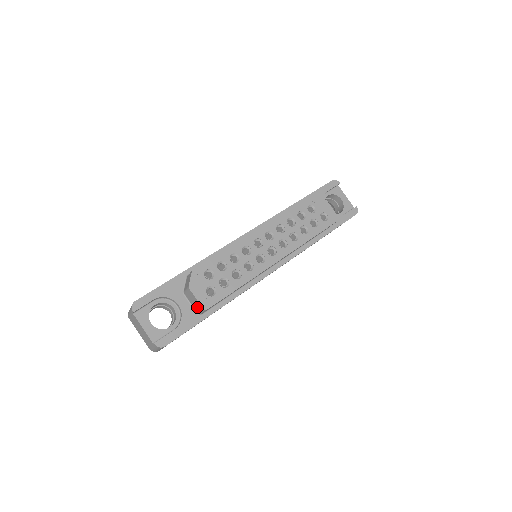
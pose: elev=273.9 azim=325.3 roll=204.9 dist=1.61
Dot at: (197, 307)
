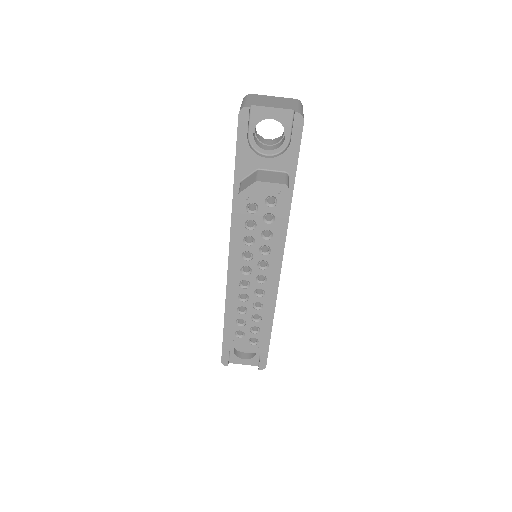
Dot at: occluded
